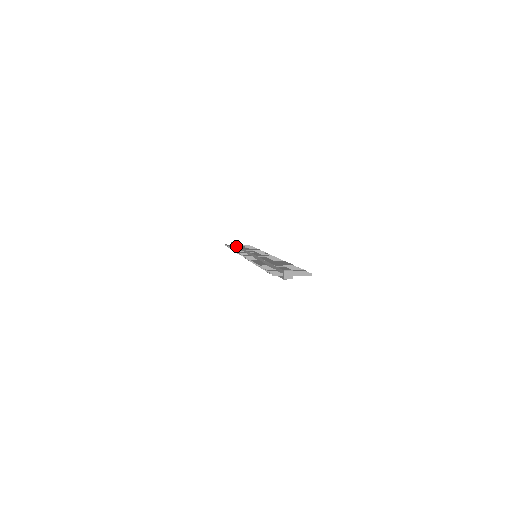
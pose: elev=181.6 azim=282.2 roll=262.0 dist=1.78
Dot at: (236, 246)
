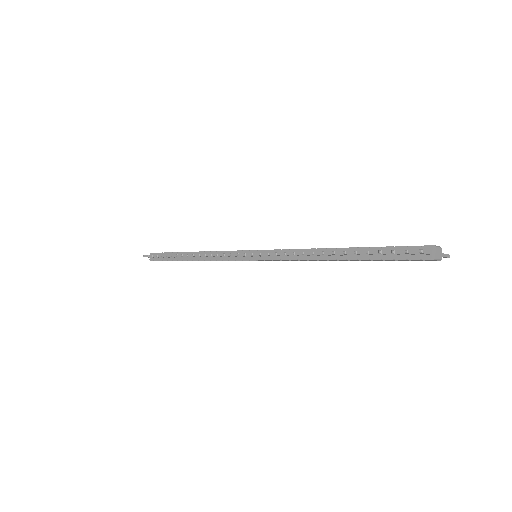
Dot at: (177, 253)
